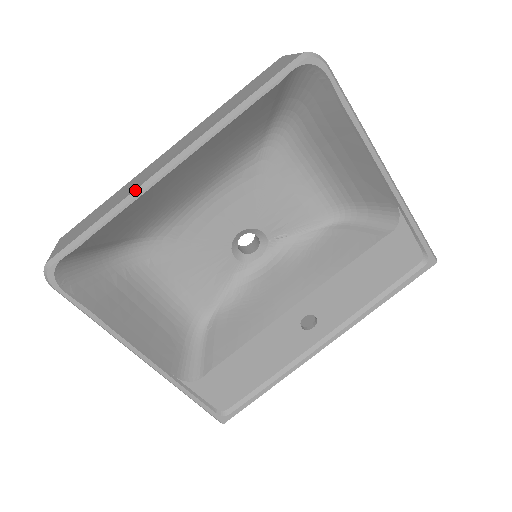
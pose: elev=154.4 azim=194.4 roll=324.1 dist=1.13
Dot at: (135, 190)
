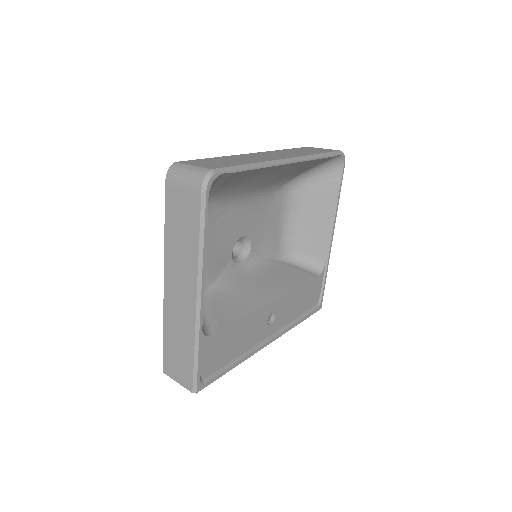
Dot at: (271, 161)
